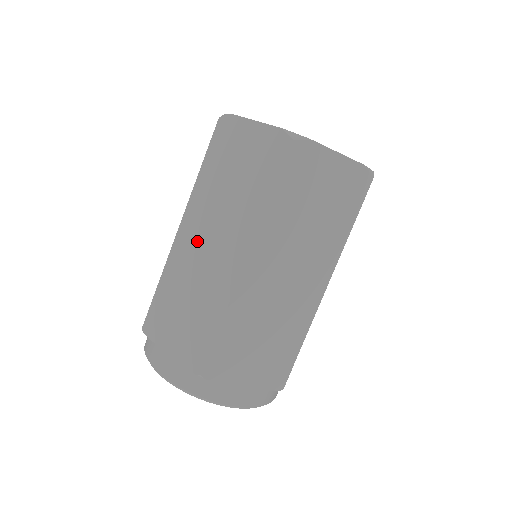
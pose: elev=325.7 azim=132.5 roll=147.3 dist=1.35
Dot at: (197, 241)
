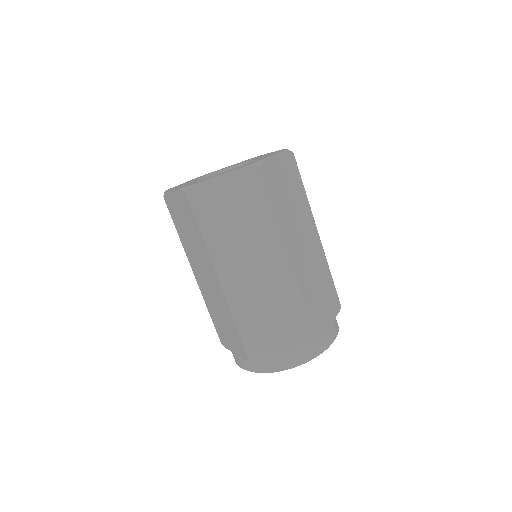
Dot at: (202, 278)
